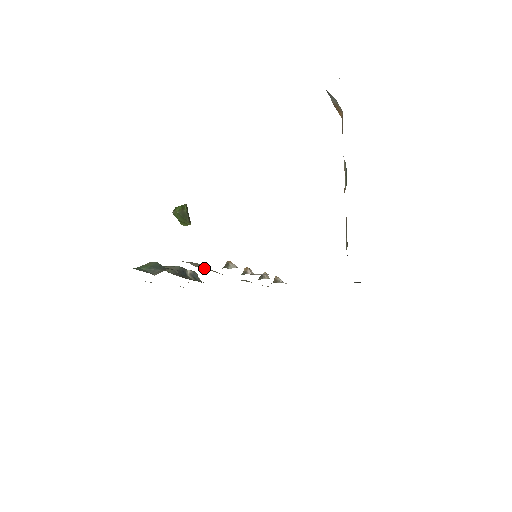
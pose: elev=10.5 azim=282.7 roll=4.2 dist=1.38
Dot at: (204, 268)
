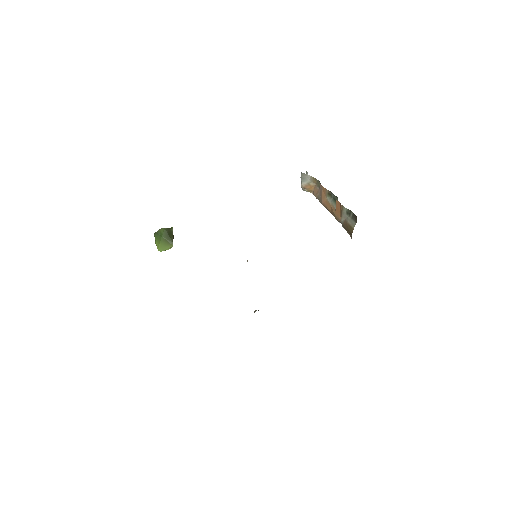
Dot at: occluded
